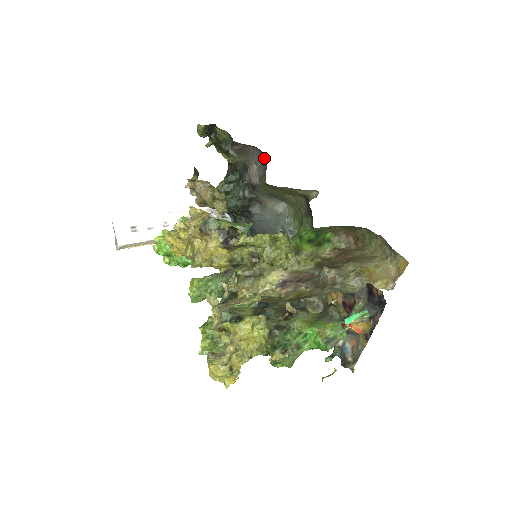
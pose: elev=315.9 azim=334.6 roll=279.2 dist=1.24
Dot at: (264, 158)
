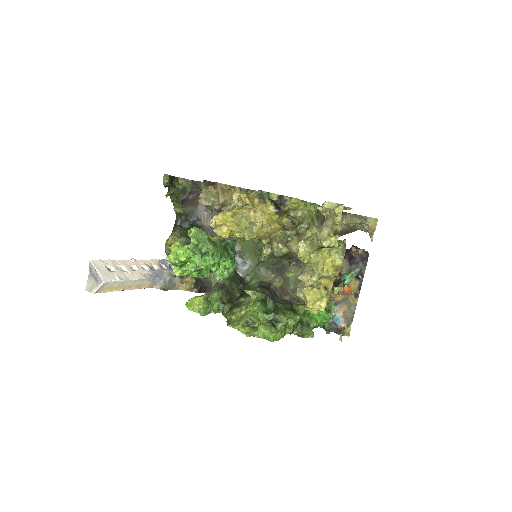
Dot at: occluded
